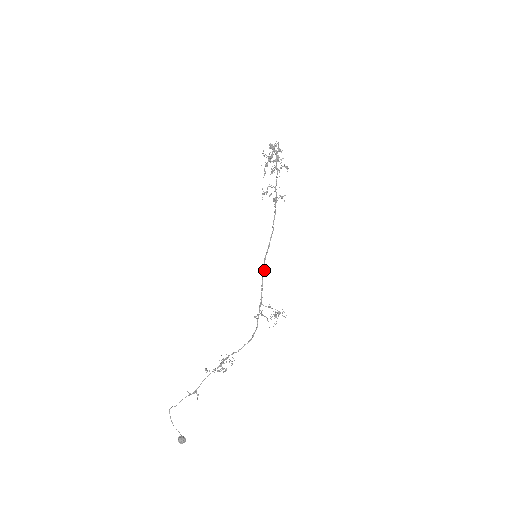
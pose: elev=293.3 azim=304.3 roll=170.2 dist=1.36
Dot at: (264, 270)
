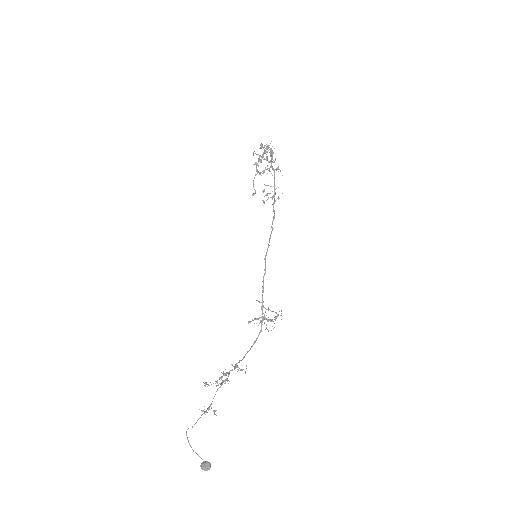
Dot at: (265, 271)
